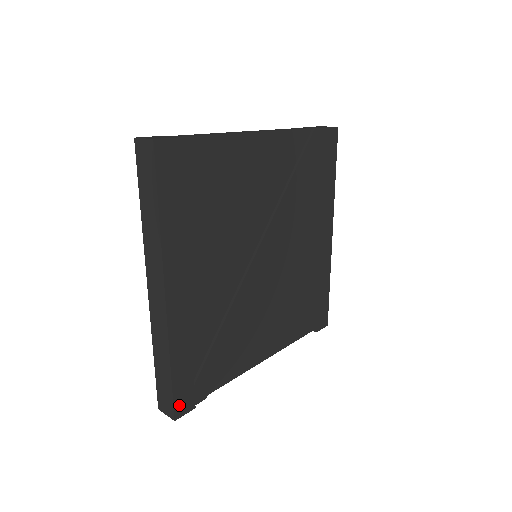
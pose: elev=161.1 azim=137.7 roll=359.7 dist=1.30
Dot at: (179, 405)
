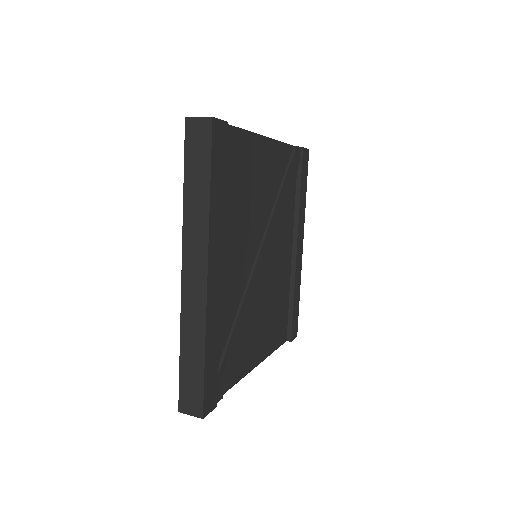
Dot at: (207, 401)
